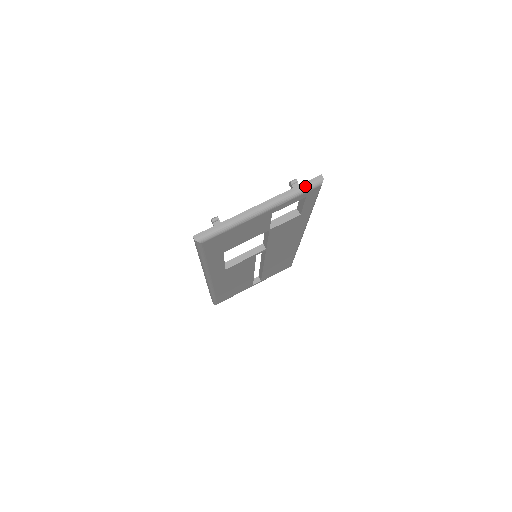
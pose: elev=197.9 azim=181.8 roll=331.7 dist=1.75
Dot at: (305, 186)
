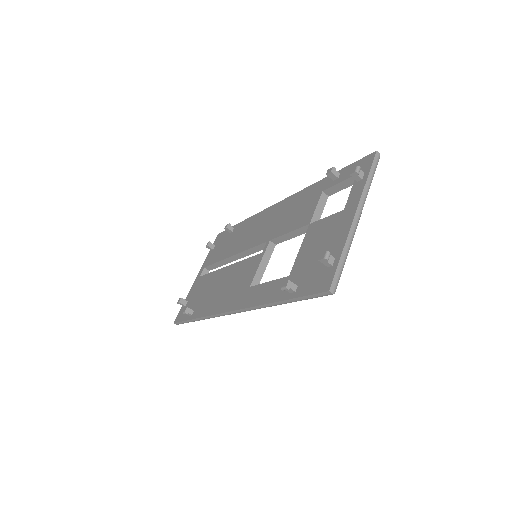
Dot at: (373, 171)
